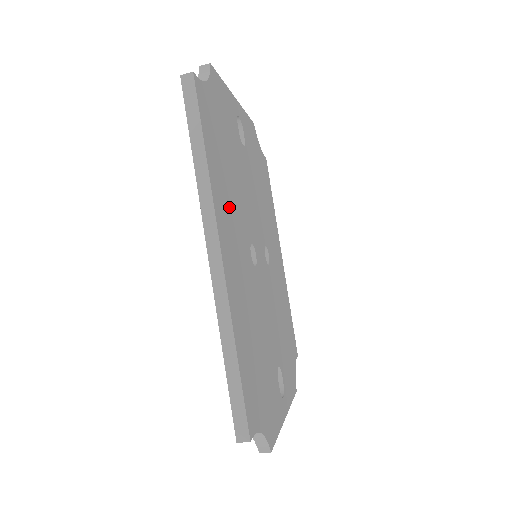
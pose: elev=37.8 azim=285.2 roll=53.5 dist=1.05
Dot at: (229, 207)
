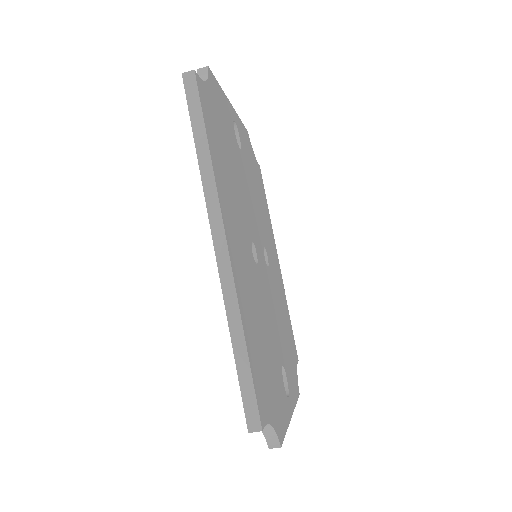
Dot at: (231, 202)
